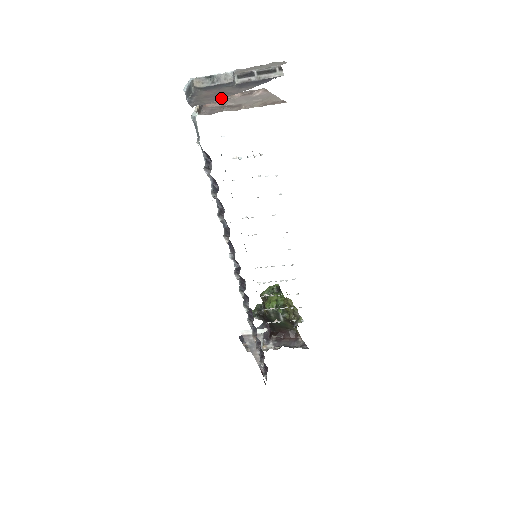
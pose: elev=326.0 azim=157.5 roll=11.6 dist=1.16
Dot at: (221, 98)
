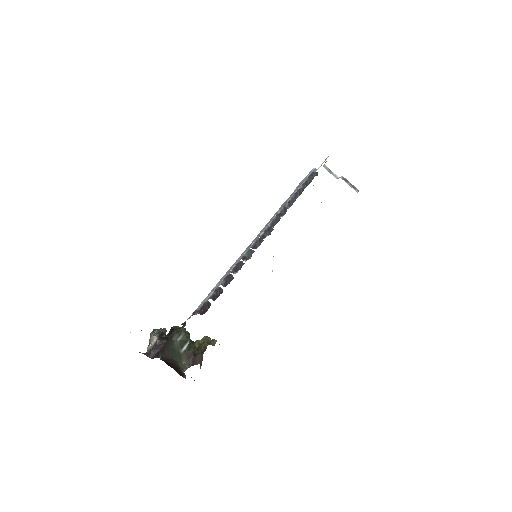
Dot at: occluded
